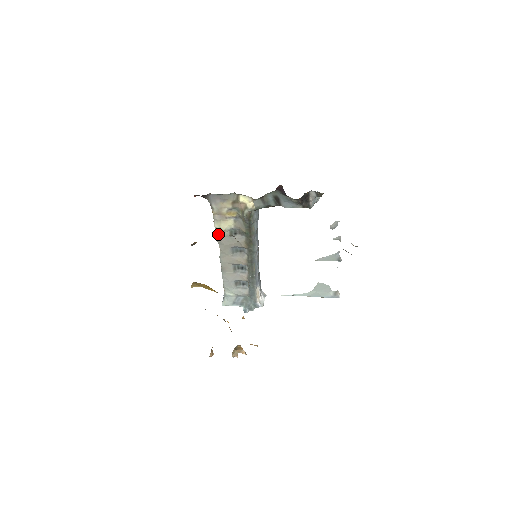
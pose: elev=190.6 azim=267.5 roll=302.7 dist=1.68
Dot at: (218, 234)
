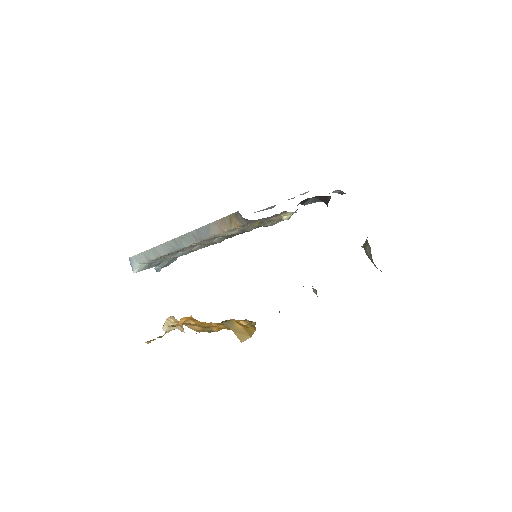
Dot at: occluded
